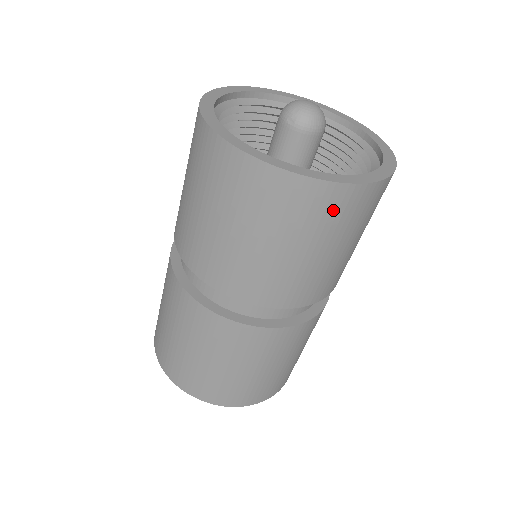
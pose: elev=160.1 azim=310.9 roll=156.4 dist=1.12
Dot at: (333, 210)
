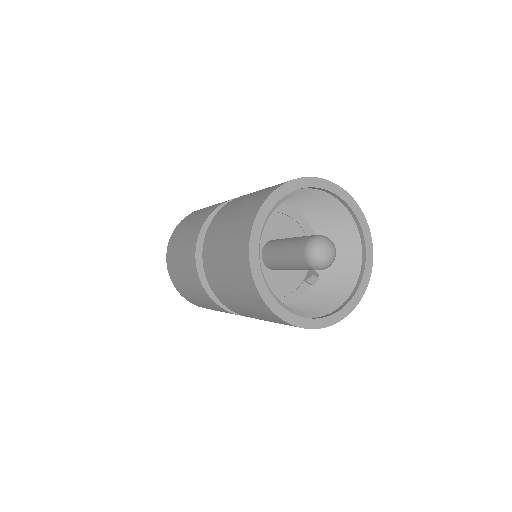
Dot at: occluded
